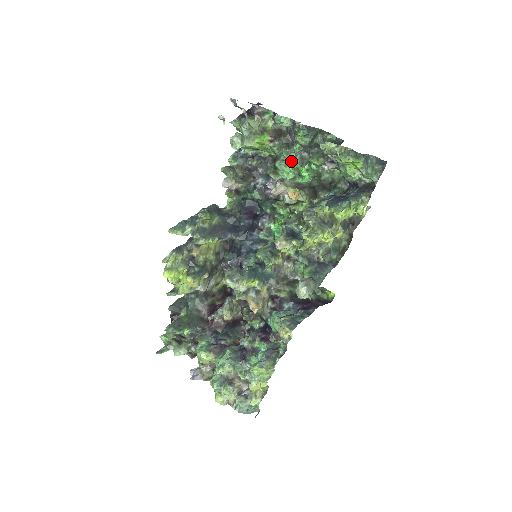
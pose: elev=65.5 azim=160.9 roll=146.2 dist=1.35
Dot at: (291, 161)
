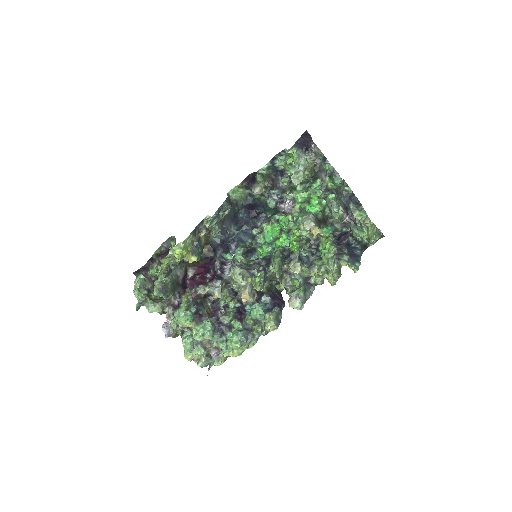
Dot at: (309, 190)
